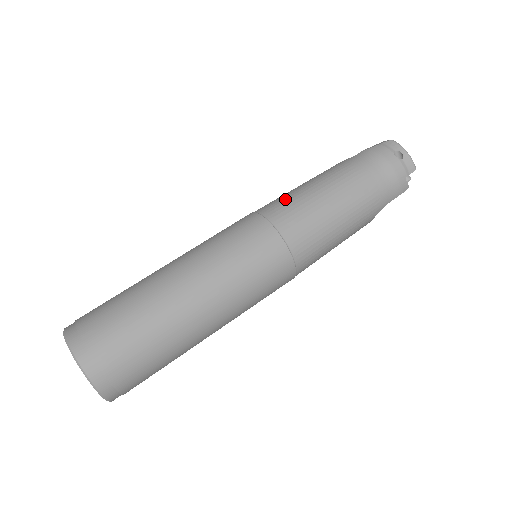
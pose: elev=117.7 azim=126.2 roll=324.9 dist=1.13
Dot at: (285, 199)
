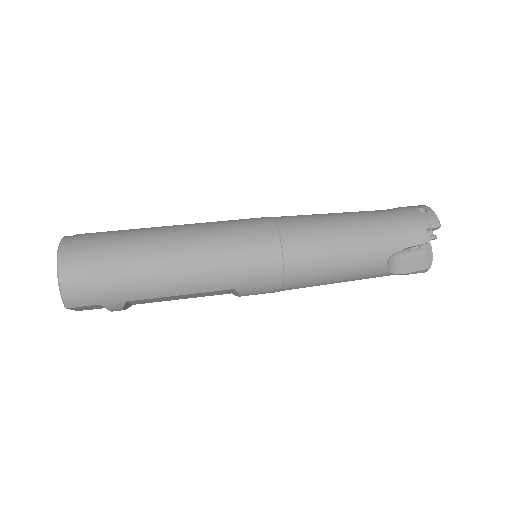
Dot at: occluded
